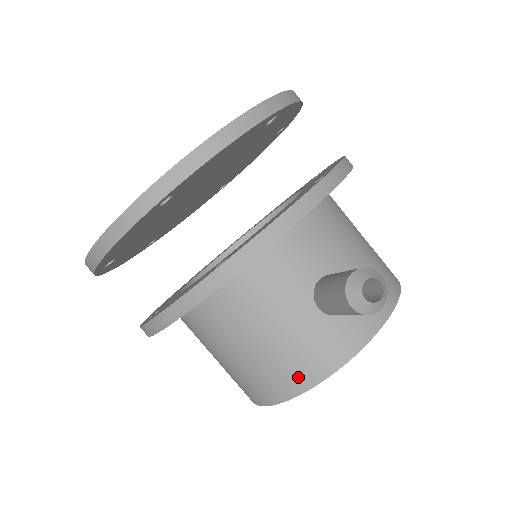
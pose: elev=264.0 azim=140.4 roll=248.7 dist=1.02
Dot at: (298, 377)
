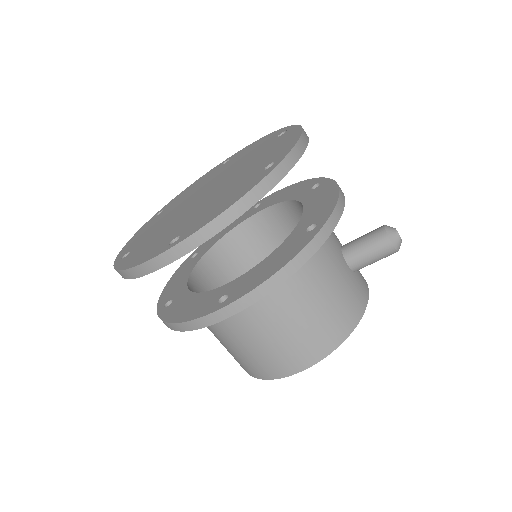
Dot at: (348, 320)
